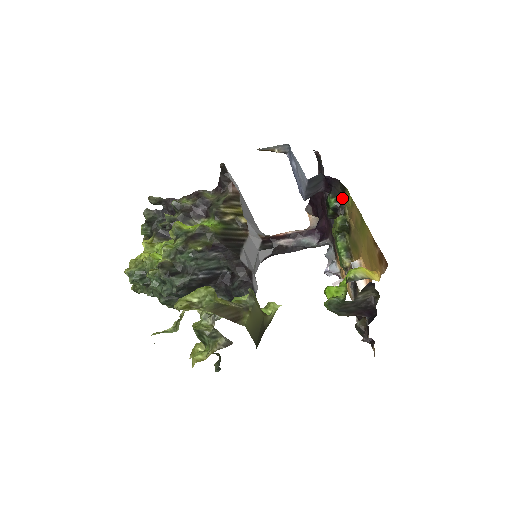
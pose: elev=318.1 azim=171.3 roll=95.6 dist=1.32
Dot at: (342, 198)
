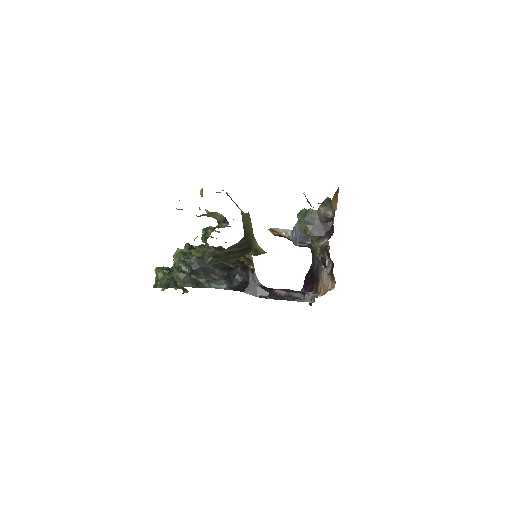
Dot at: occluded
